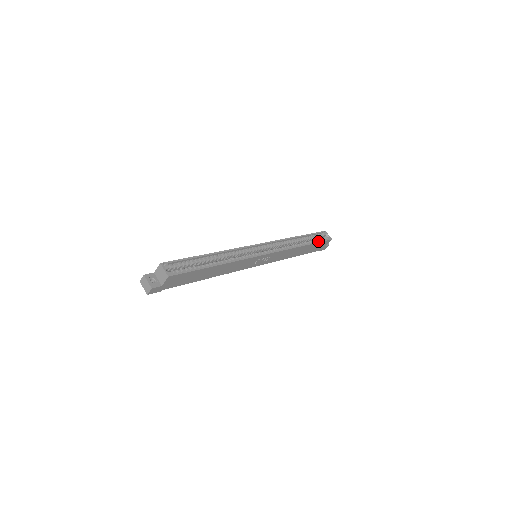
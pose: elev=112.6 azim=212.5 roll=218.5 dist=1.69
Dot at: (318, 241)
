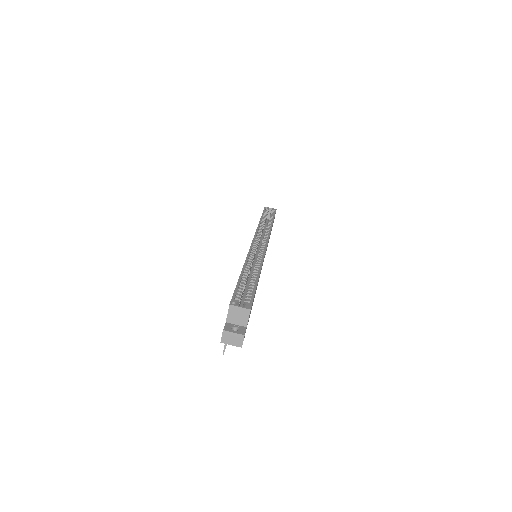
Dot at: (273, 216)
